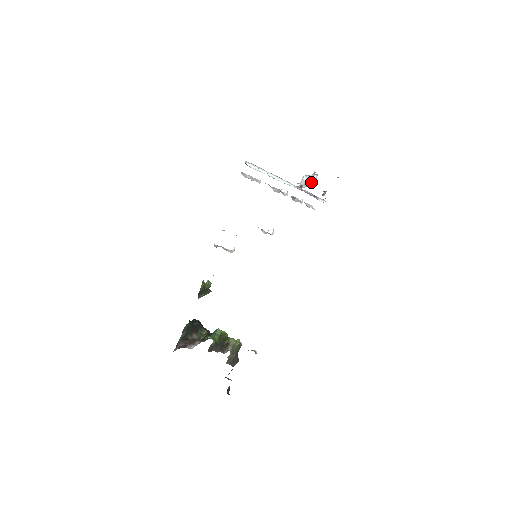
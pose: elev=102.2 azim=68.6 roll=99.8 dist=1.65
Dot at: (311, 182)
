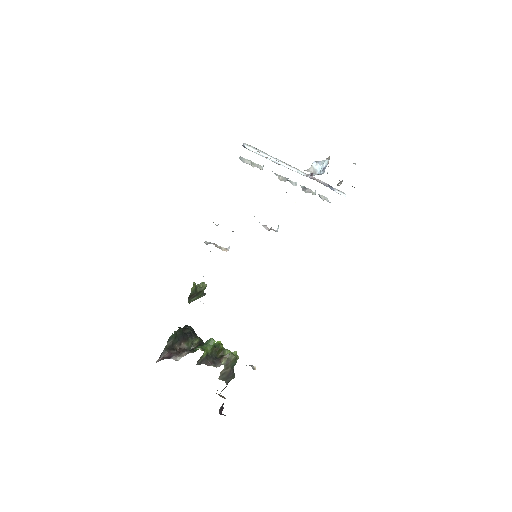
Dot at: (321, 169)
